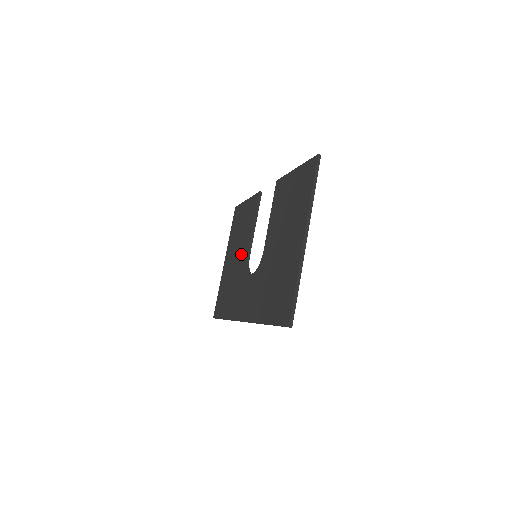
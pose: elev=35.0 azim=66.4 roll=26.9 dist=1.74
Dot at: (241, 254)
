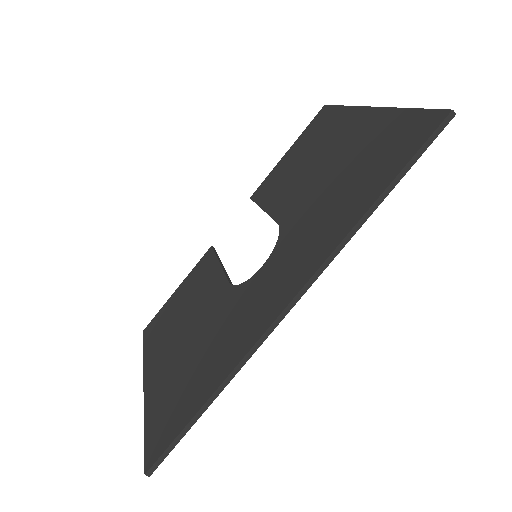
Dot at: (205, 307)
